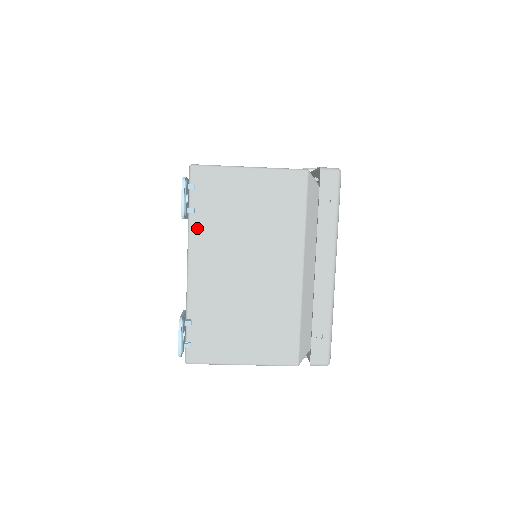
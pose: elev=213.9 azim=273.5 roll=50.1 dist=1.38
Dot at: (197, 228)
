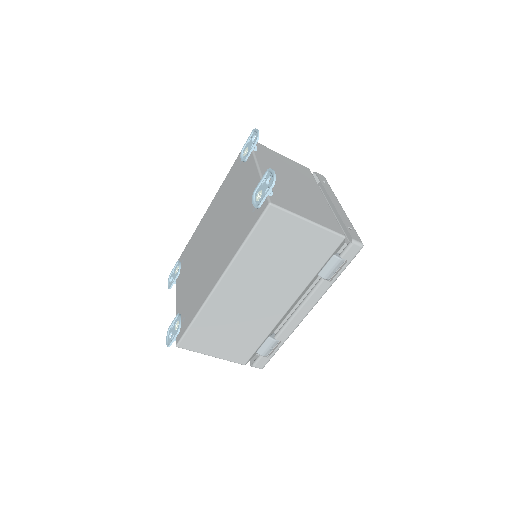
Dot at: (259, 157)
